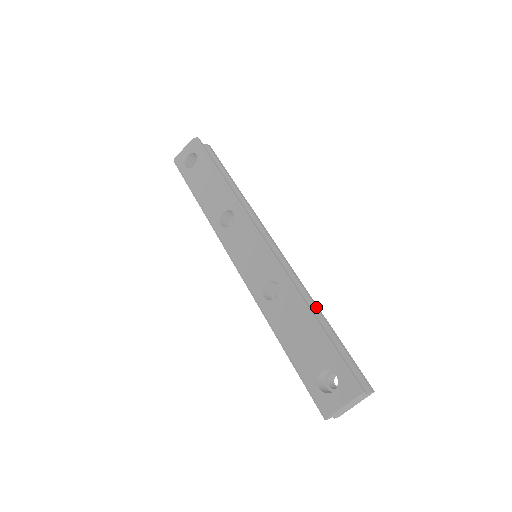
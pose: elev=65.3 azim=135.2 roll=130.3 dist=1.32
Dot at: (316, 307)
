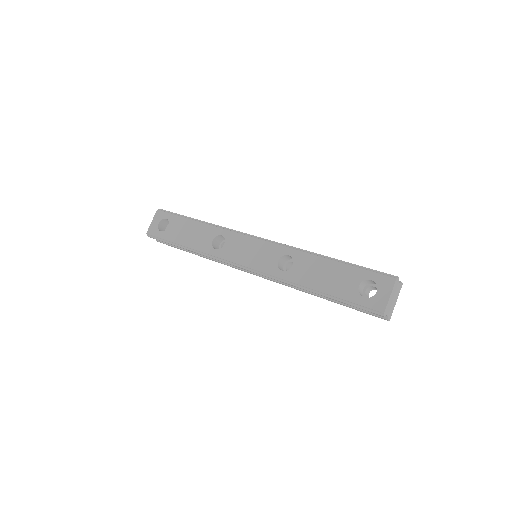
Dot at: occluded
